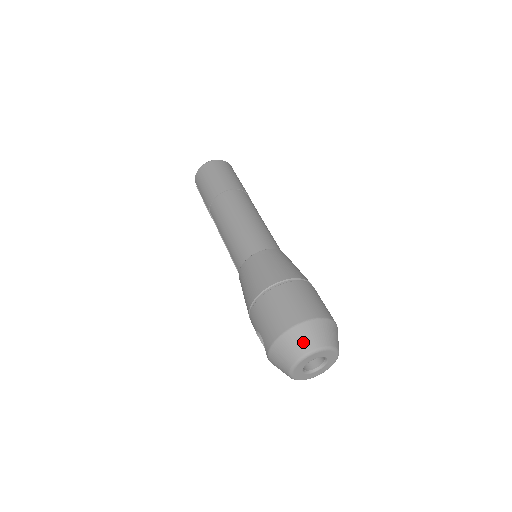
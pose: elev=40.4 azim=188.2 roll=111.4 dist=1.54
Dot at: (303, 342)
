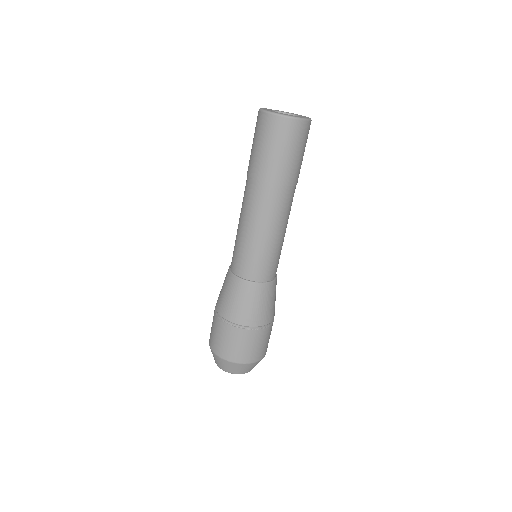
Dot at: (214, 359)
